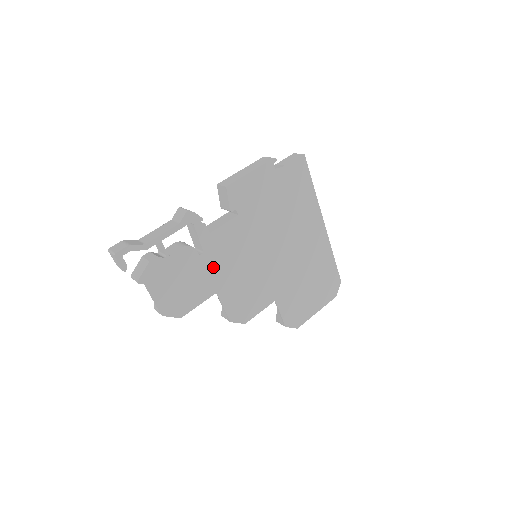
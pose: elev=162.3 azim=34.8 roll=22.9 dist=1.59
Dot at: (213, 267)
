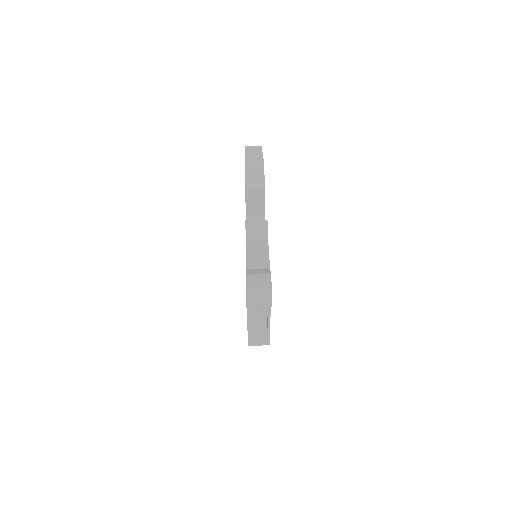
Dot at: occluded
